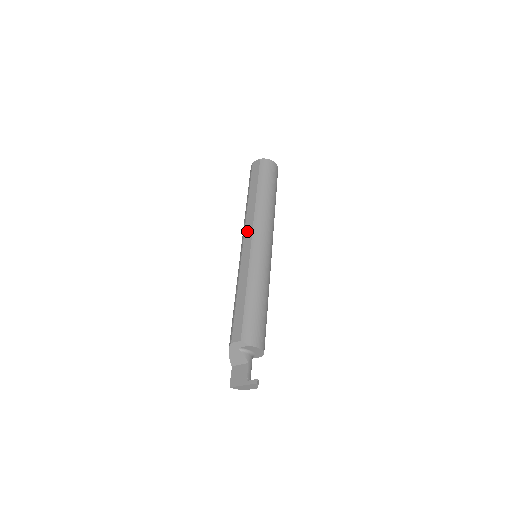
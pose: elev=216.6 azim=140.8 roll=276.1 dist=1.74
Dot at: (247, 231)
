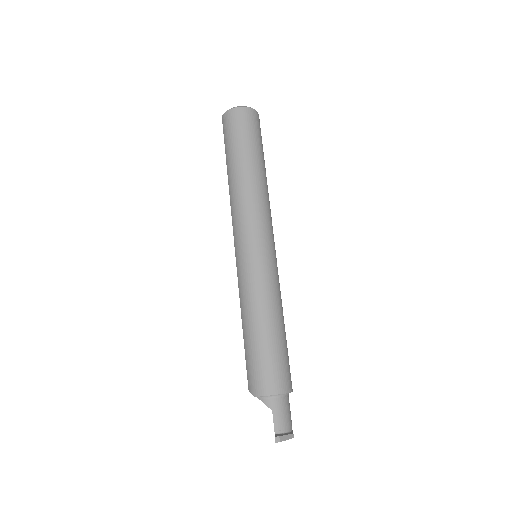
Dot at: occluded
